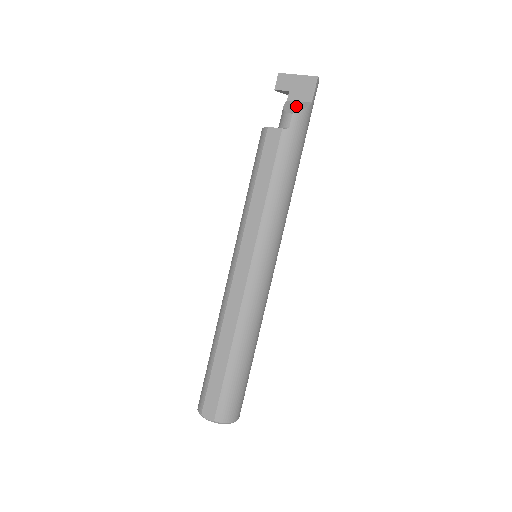
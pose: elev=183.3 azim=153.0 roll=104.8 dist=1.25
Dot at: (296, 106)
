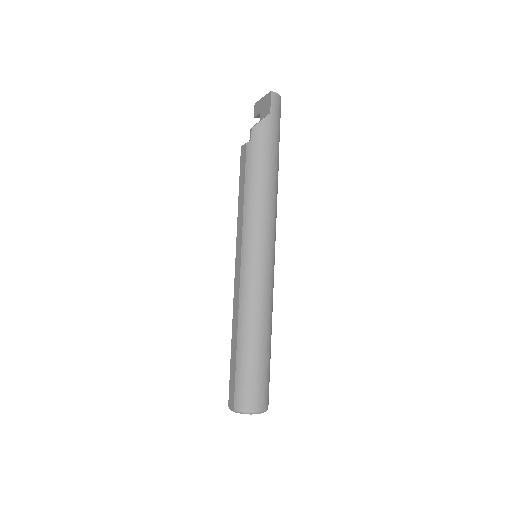
Dot at: (259, 121)
